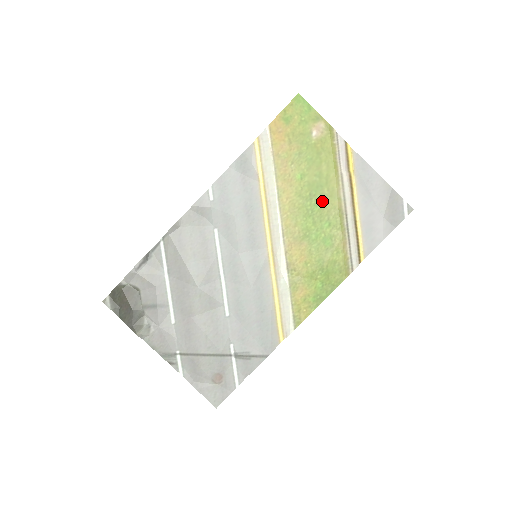
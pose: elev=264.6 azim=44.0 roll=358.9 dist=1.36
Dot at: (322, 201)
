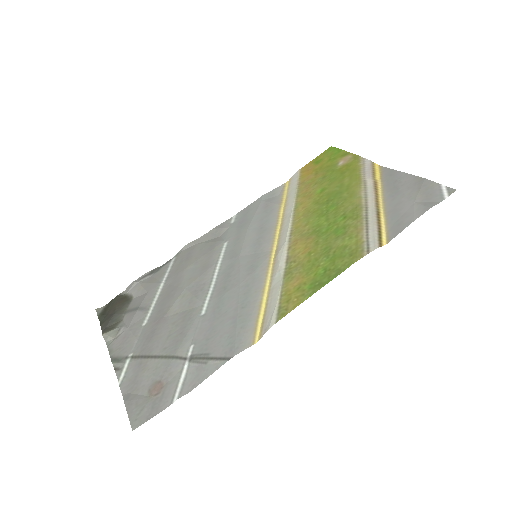
Dot at: (340, 202)
